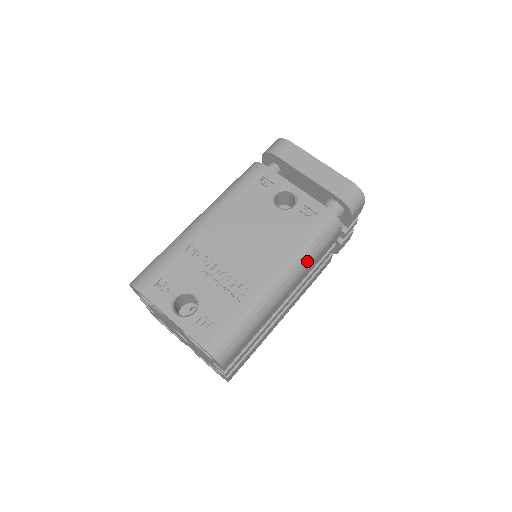
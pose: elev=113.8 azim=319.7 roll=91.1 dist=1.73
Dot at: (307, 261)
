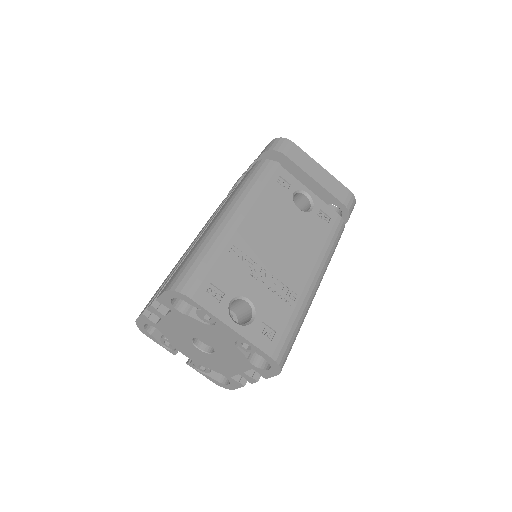
Dot at: occluded
